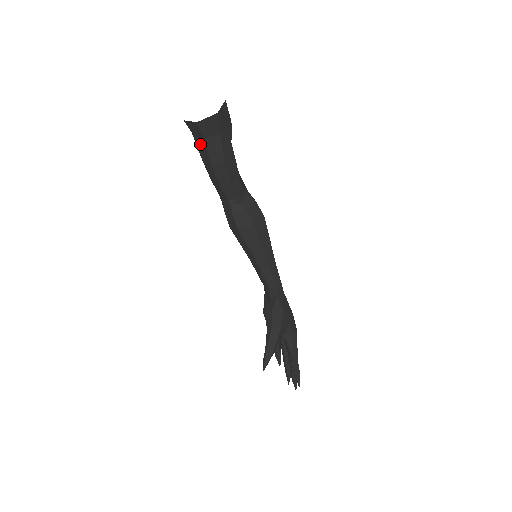
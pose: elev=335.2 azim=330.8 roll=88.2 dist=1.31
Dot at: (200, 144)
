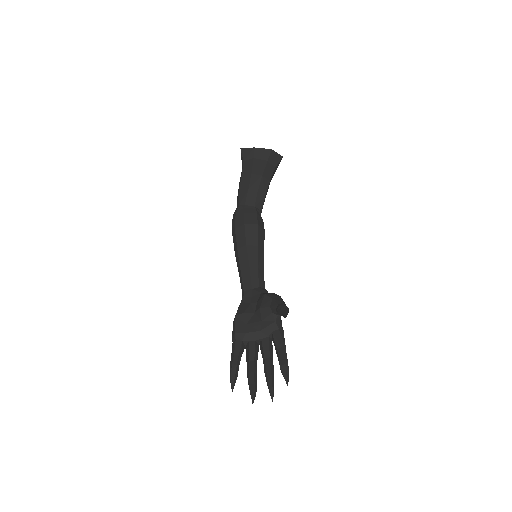
Dot at: (258, 164)
